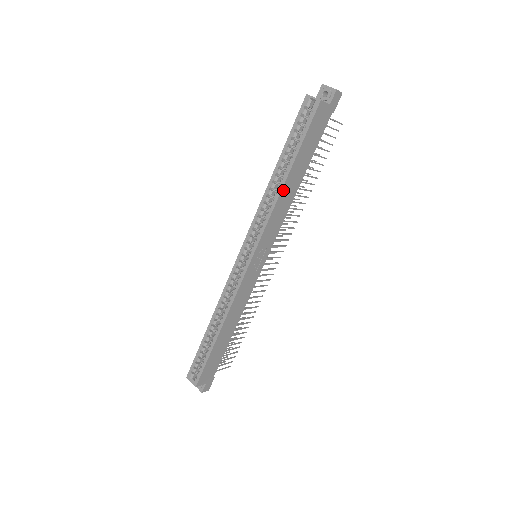
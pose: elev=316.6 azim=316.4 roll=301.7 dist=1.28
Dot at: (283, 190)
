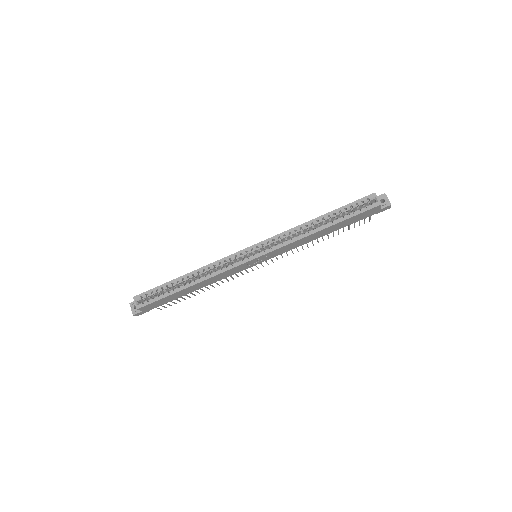
Dot at: (314, 234)
